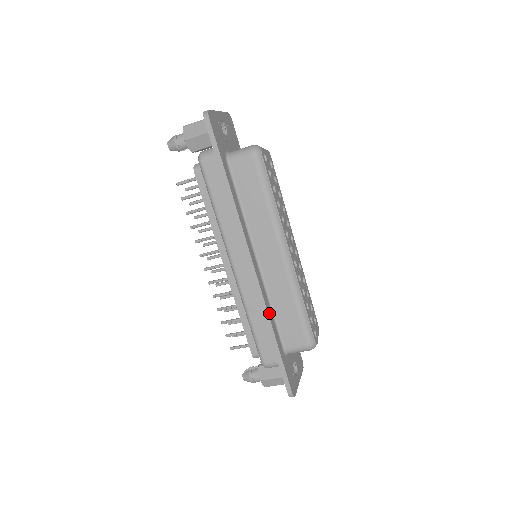
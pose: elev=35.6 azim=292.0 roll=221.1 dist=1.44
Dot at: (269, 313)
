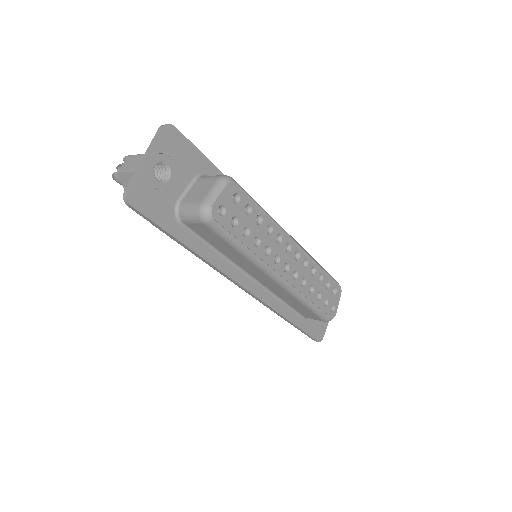
Dot at: (278, 309)
